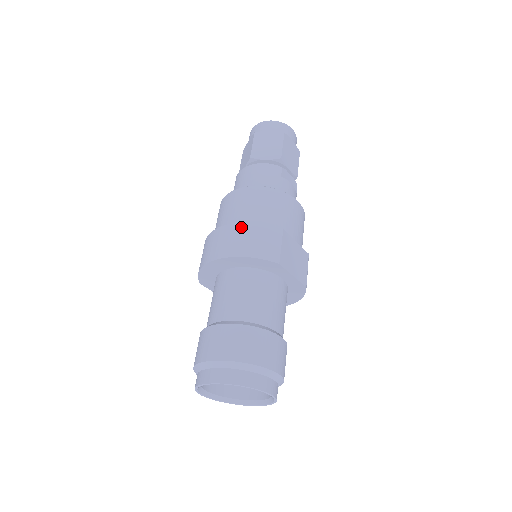
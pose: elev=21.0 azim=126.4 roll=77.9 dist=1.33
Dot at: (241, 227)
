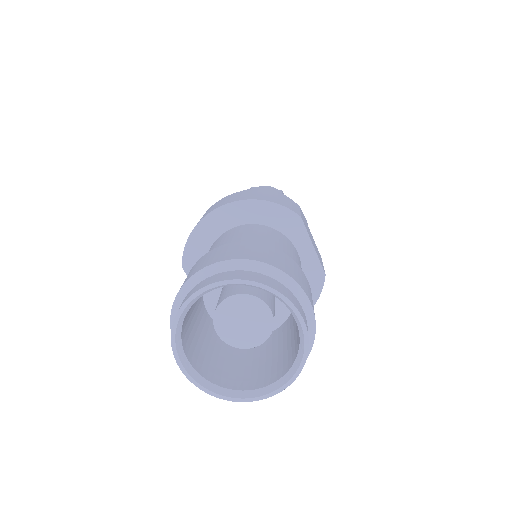
Dot at: (252, 191)
